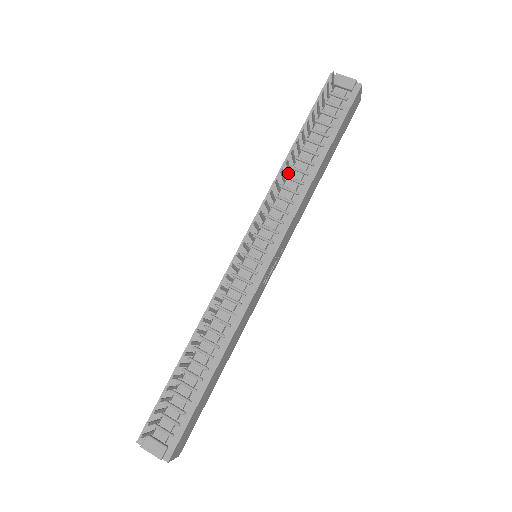
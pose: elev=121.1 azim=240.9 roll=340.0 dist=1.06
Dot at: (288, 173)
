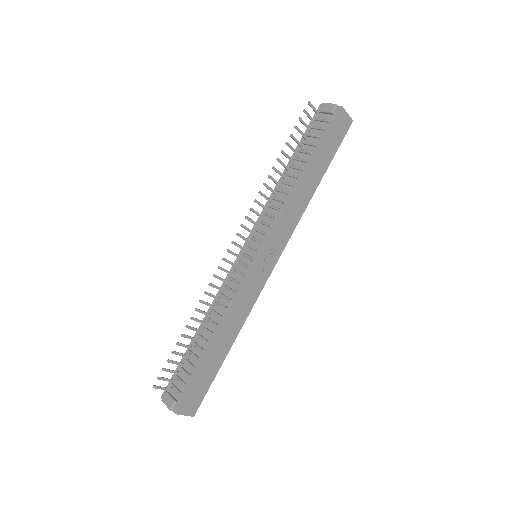
Dot at: (279, 187)
